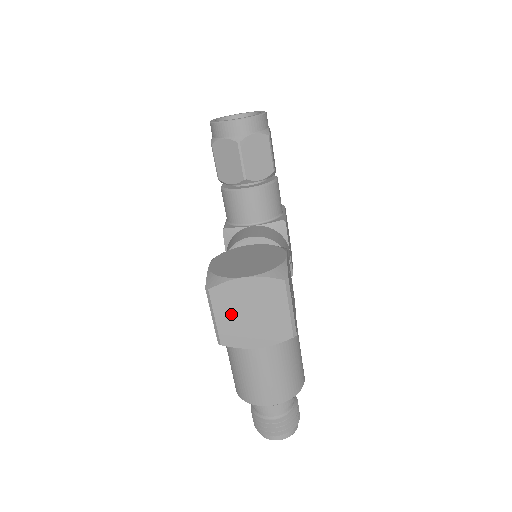
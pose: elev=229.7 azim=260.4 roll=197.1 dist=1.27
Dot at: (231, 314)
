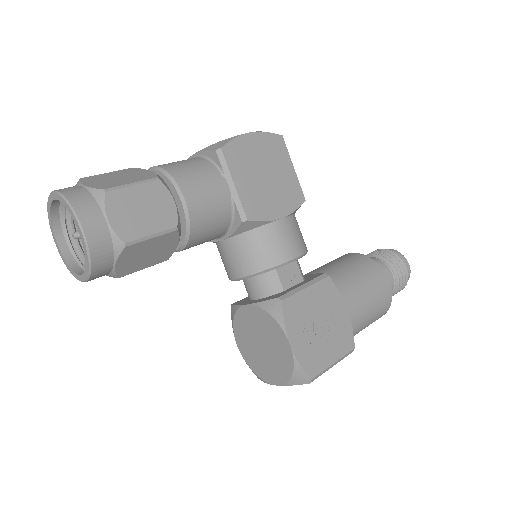
Dot at: occluded
